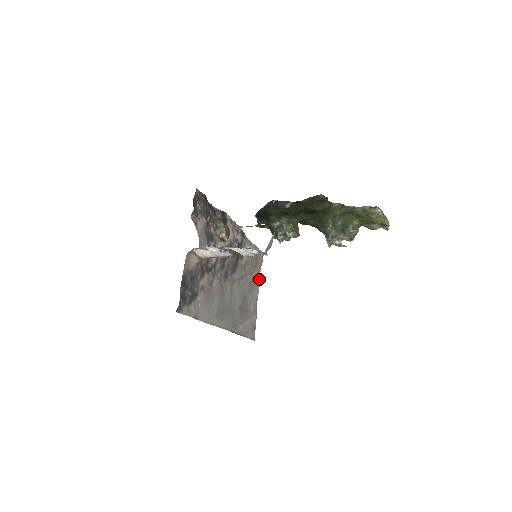
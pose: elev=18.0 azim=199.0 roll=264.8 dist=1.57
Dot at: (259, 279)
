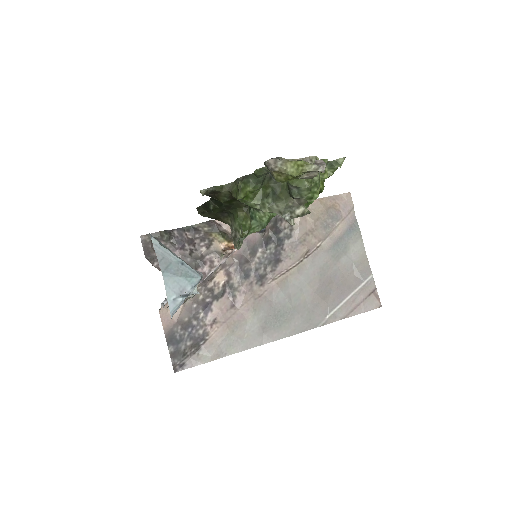
Dot at: (356, 228)
